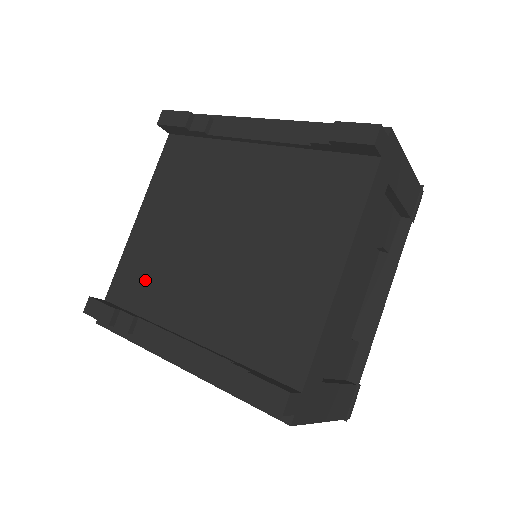
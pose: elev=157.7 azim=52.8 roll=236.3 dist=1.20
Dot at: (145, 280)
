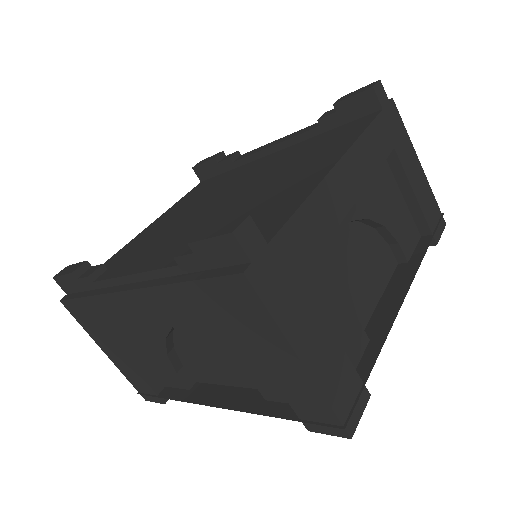
Dot at: (131, 254)
